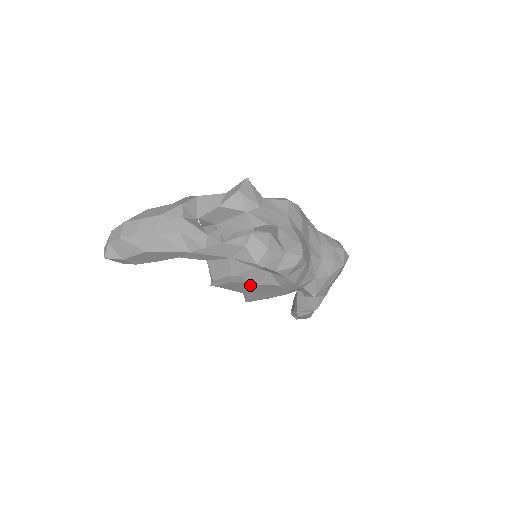
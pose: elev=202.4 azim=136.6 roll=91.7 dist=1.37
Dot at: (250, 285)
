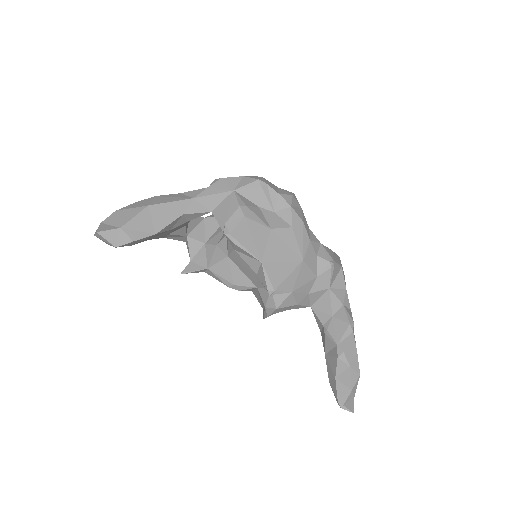
Dot at: (263, 231)
